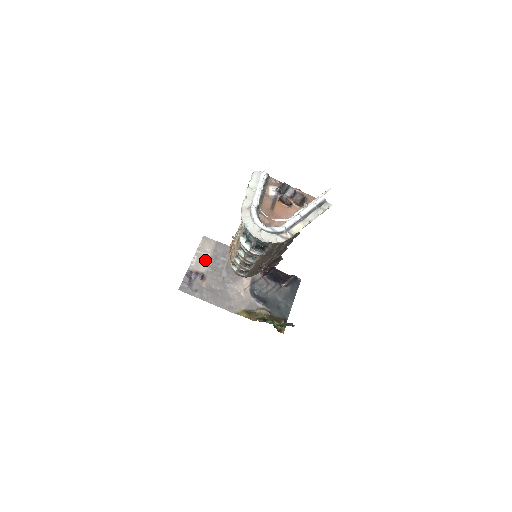
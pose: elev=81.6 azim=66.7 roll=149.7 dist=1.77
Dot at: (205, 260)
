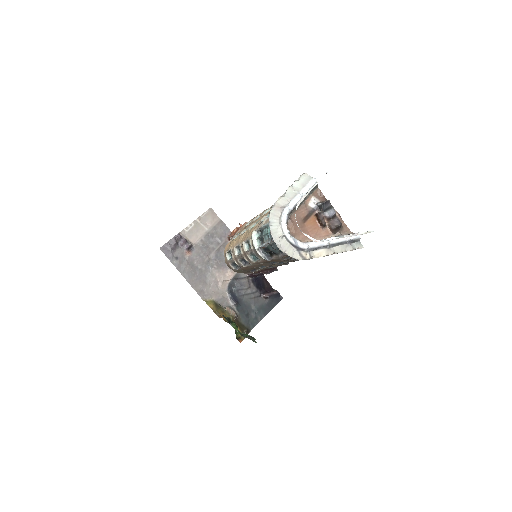
Dot at: (200, 232)
